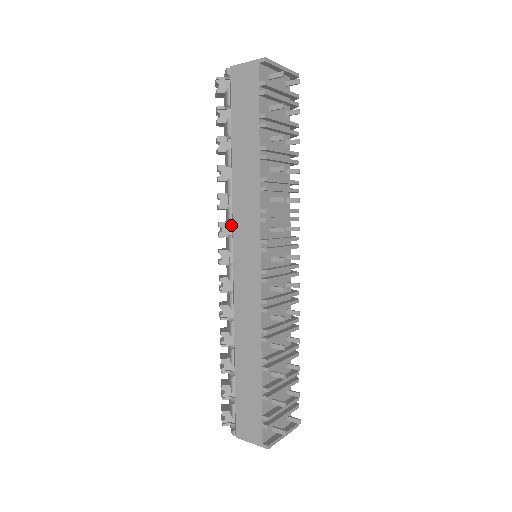
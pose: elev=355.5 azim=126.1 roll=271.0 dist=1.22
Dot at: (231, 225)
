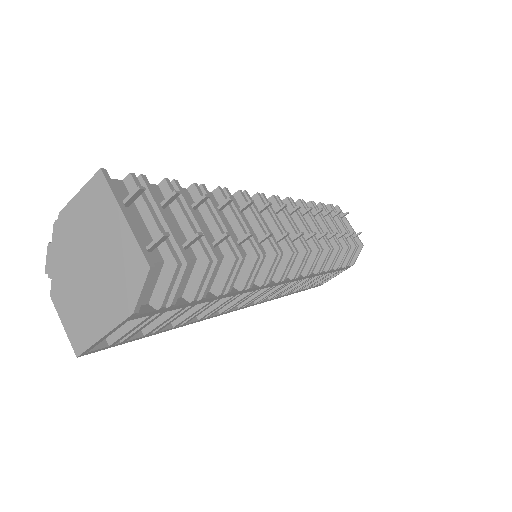
Dot at: occluded
